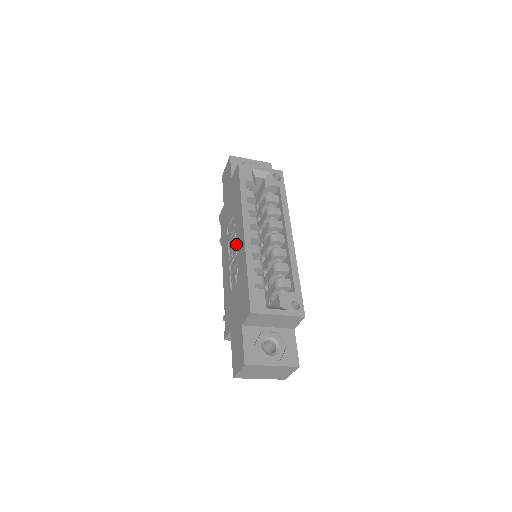
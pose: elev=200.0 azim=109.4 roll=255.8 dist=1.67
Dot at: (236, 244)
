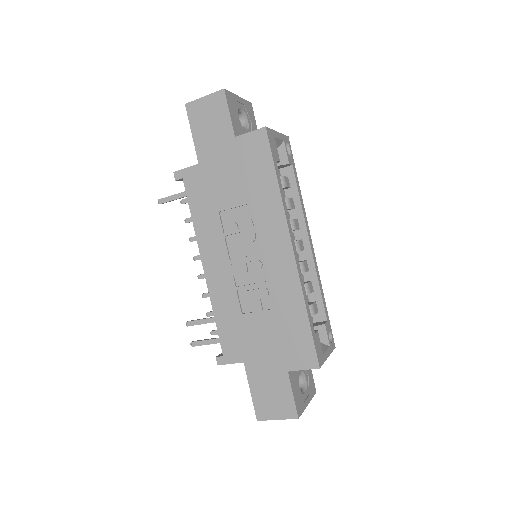
Dot at: (263, 256)
